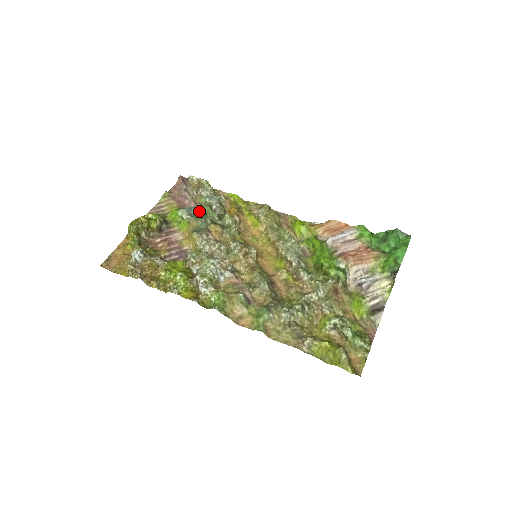
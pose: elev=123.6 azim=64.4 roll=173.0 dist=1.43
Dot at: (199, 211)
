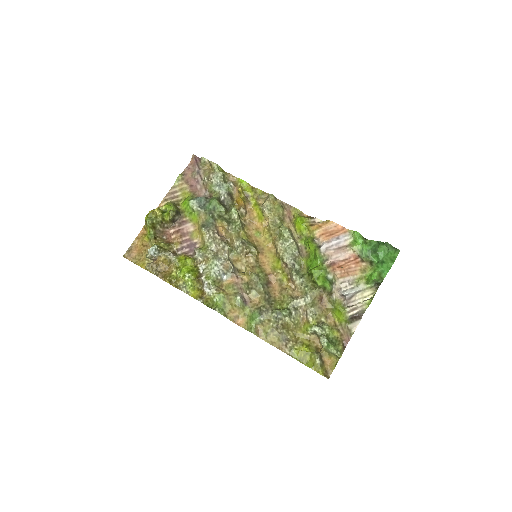
Dot at: (208, 204)
